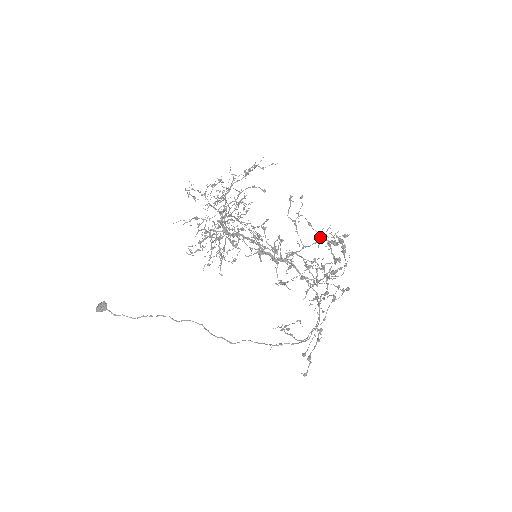
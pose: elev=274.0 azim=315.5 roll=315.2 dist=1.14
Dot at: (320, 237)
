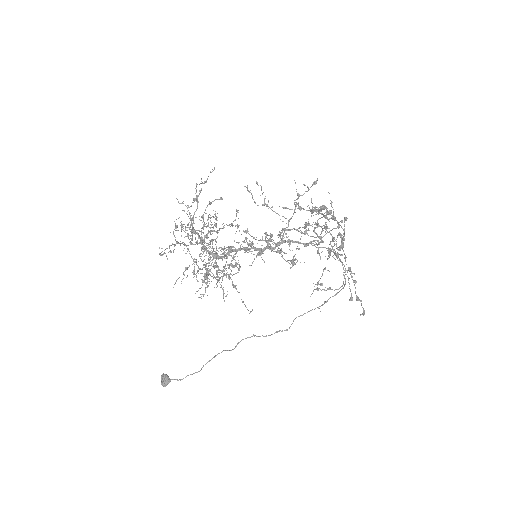
Dot at: (295, 200)
